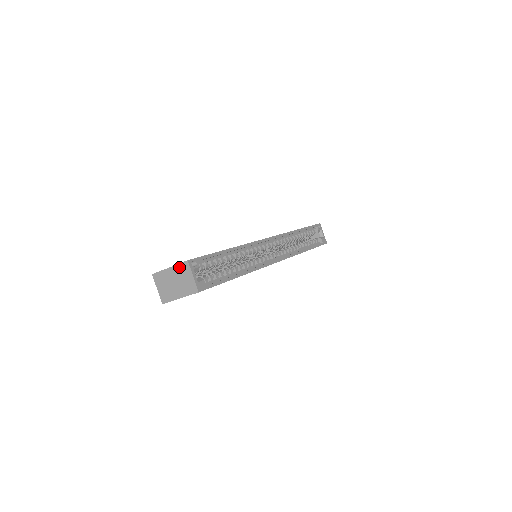
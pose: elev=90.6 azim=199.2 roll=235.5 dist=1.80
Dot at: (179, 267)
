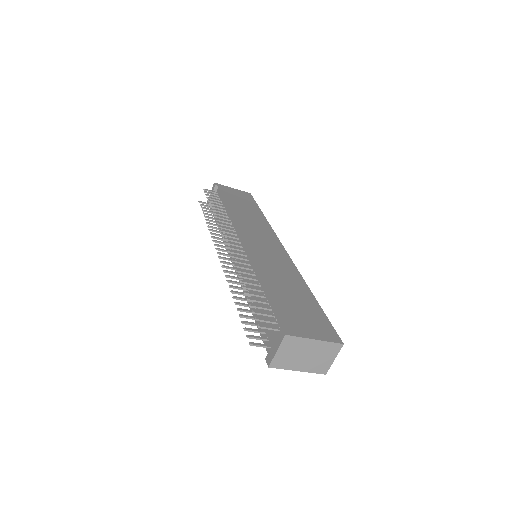
Dot at: (328, 345)
